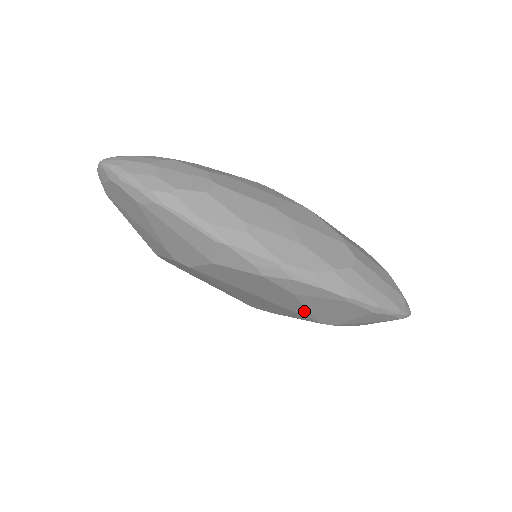
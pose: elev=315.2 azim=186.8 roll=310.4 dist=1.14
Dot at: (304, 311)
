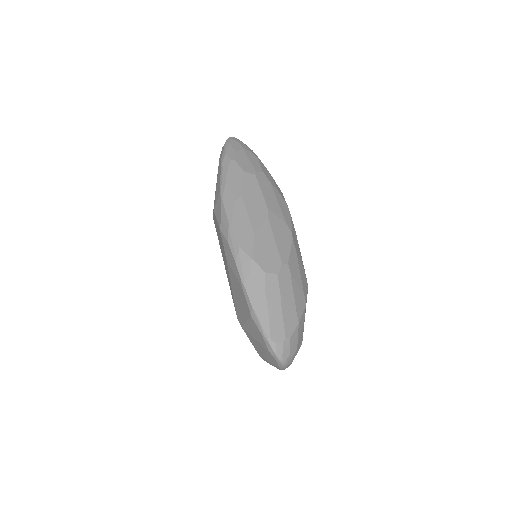
Dot at: (232, 292)
